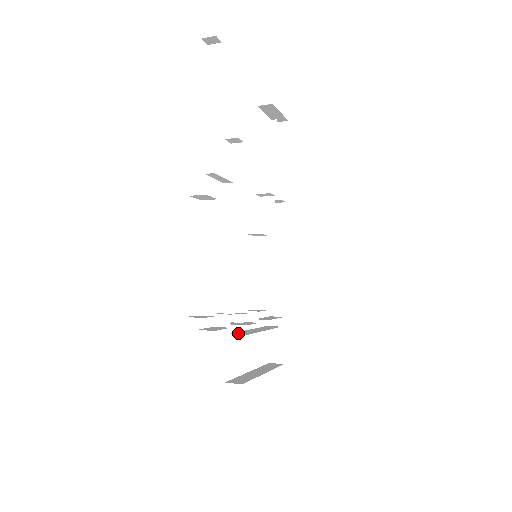
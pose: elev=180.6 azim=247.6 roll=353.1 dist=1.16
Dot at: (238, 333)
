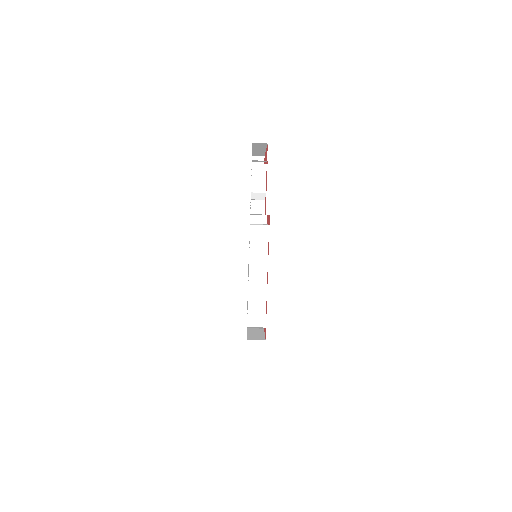
Dot at: occluded
